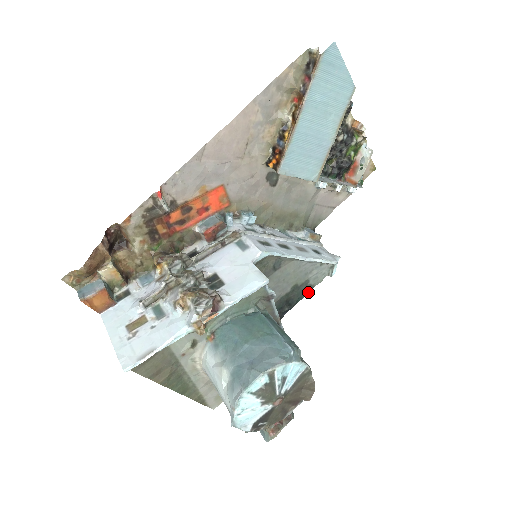
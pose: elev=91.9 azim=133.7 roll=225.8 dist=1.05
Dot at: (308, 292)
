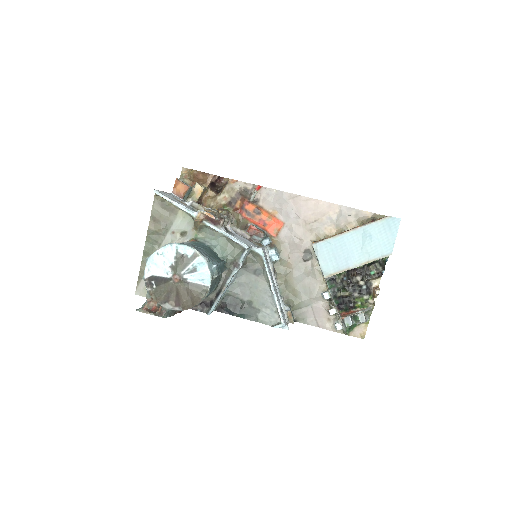
Dot at: (251, 319)
